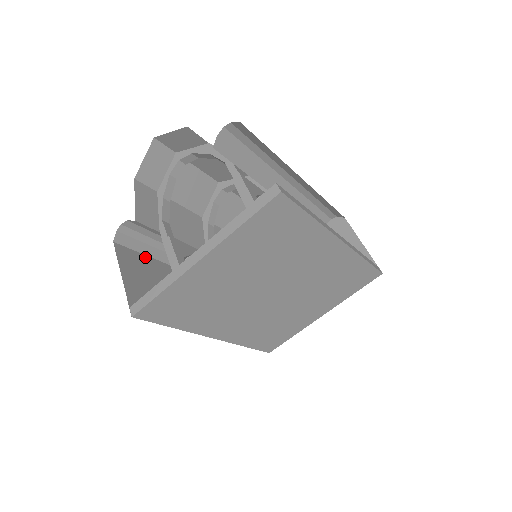
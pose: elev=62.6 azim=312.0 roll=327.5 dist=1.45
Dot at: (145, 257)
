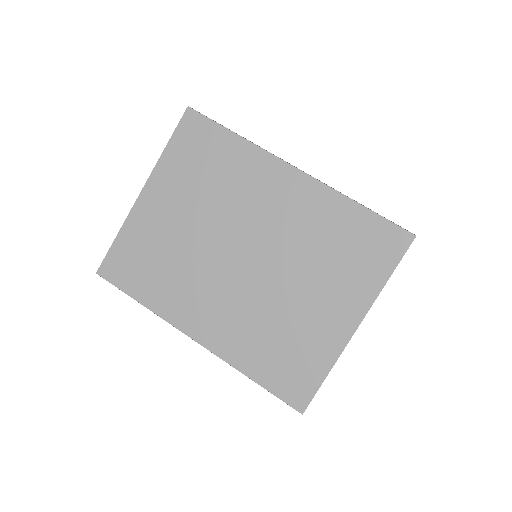
Dot at: occluded
